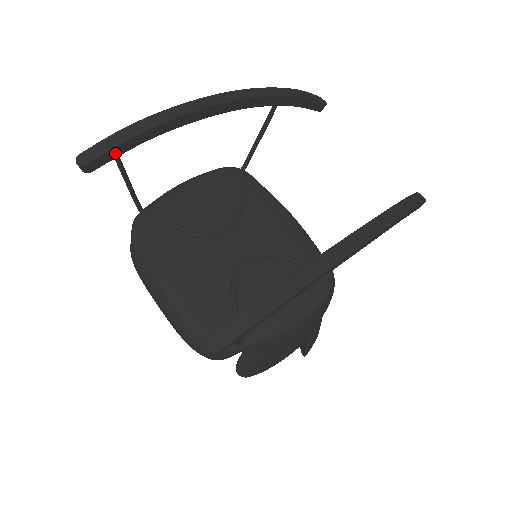
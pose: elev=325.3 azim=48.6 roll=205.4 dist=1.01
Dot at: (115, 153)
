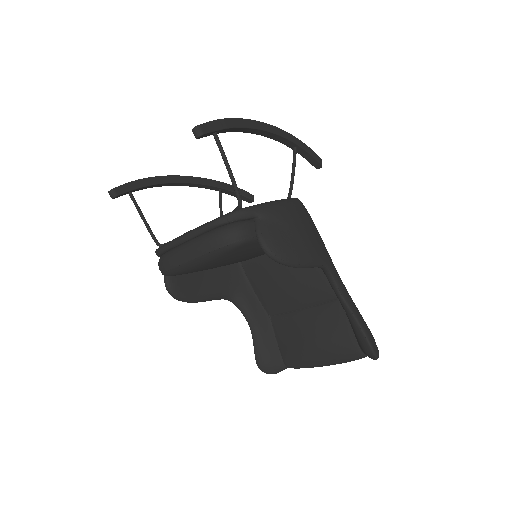
Dot at: (130, 187)
